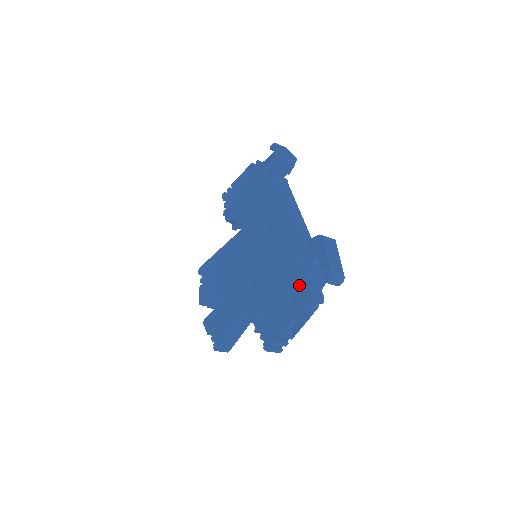
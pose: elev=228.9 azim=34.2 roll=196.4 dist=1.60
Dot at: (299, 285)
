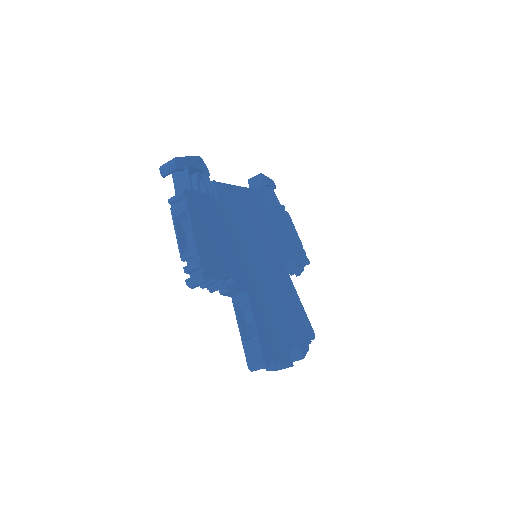
Dot at: occluded
